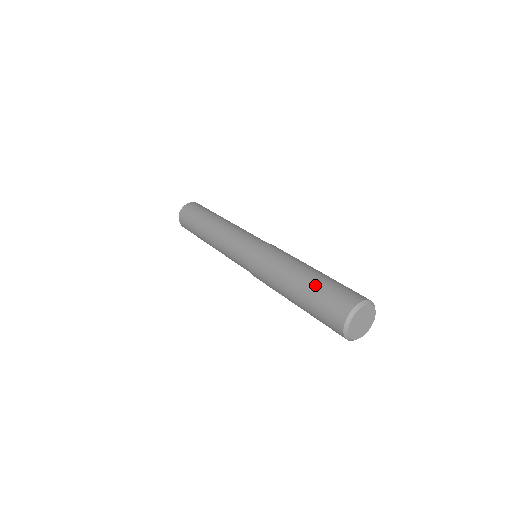
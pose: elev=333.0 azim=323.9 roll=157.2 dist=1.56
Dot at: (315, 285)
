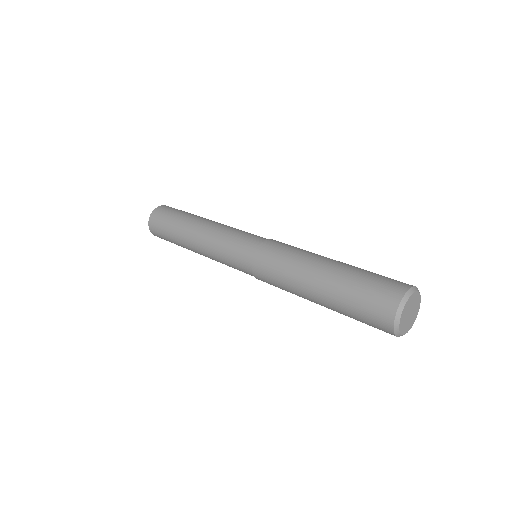
Dot at: (339, 299)
